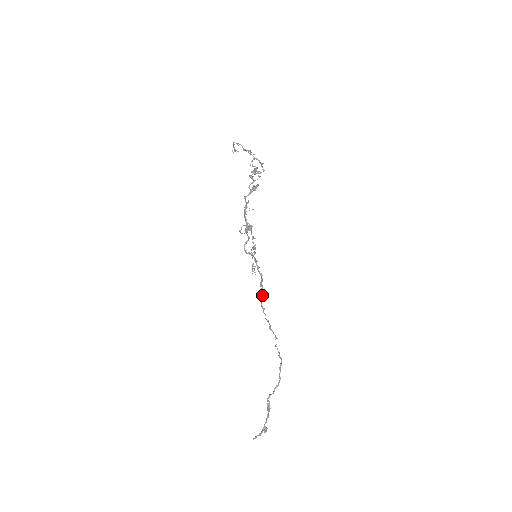
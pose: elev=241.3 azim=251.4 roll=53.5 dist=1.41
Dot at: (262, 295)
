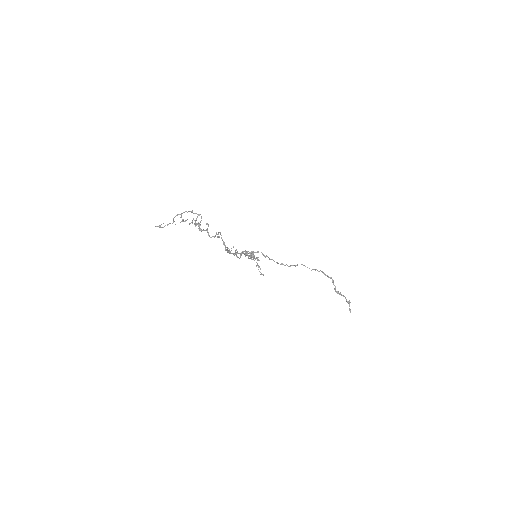
Dot at: (272, 259)
